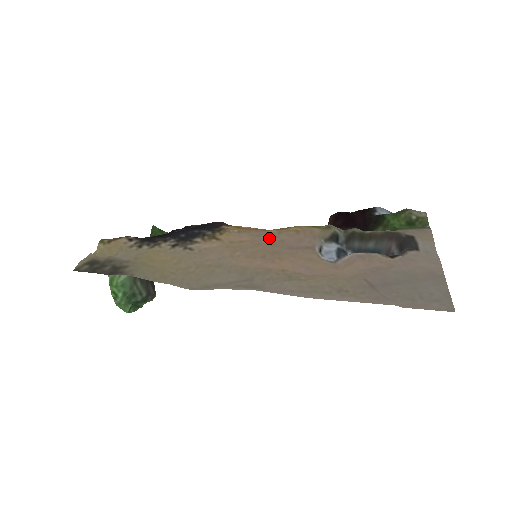
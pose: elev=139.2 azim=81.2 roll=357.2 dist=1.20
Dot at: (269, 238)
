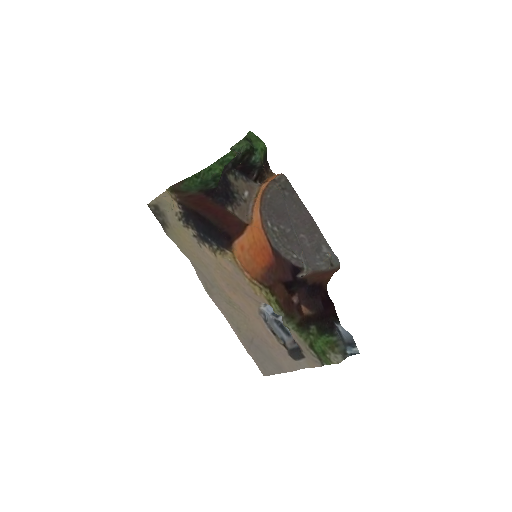
Dot at: (240, 280)
